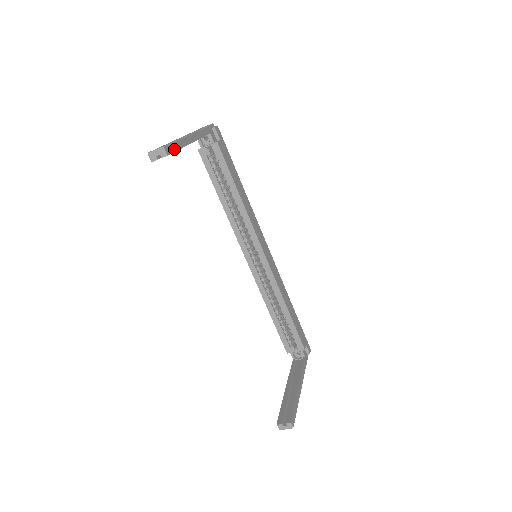
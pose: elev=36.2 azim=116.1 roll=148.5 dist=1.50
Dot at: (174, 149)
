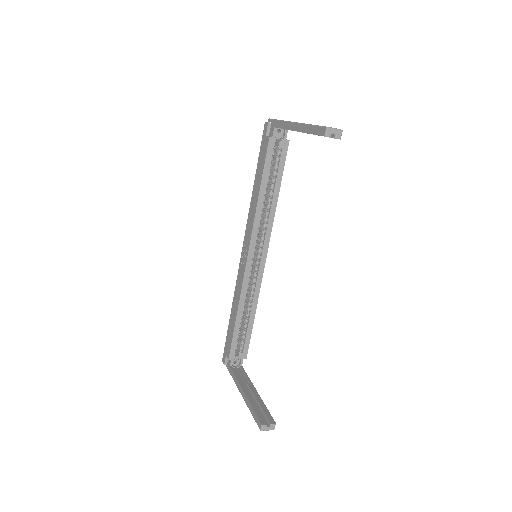
Dot at: occluded
